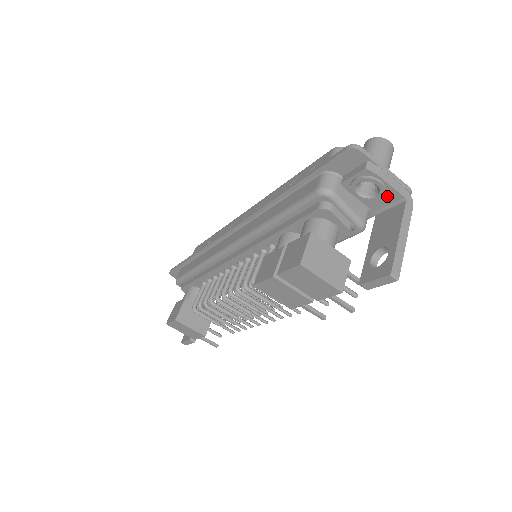
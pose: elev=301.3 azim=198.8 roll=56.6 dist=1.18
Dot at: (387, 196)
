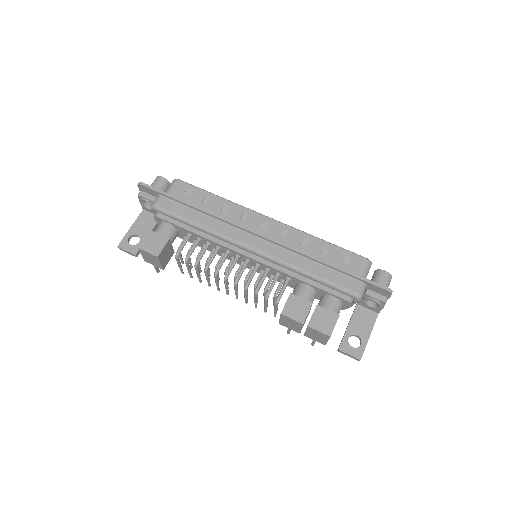
Dot at: (374, 308)
